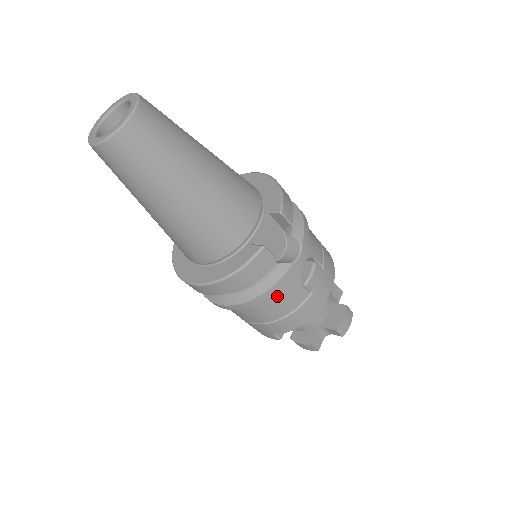
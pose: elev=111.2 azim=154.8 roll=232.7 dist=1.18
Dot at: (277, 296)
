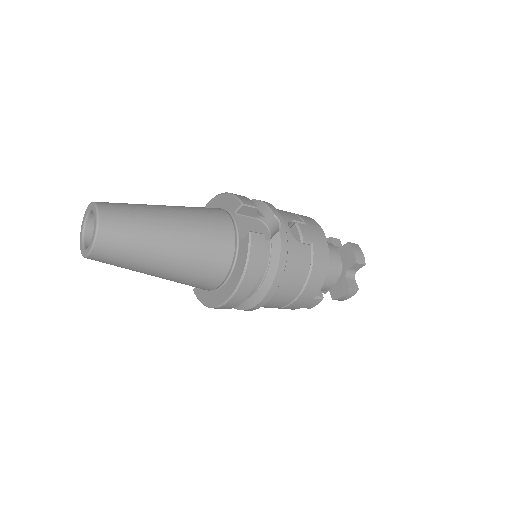
Dot at: (290, 263)
